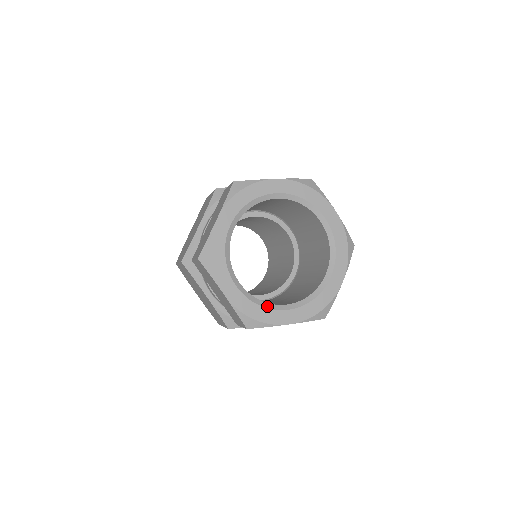
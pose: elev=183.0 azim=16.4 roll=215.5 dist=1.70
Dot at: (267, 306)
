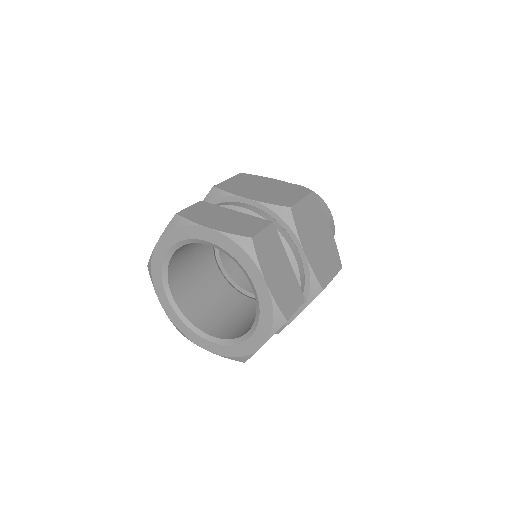
Dot at: (237, 342)
